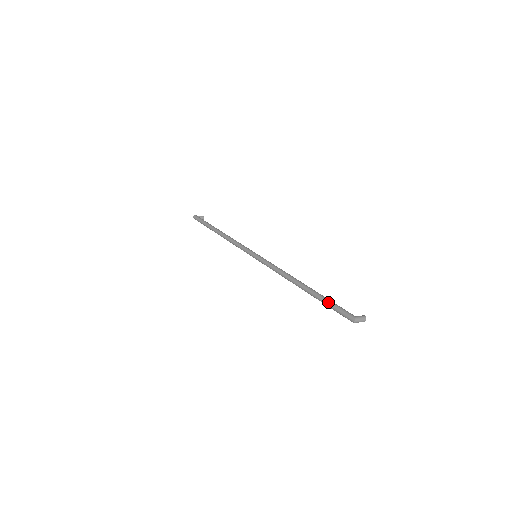
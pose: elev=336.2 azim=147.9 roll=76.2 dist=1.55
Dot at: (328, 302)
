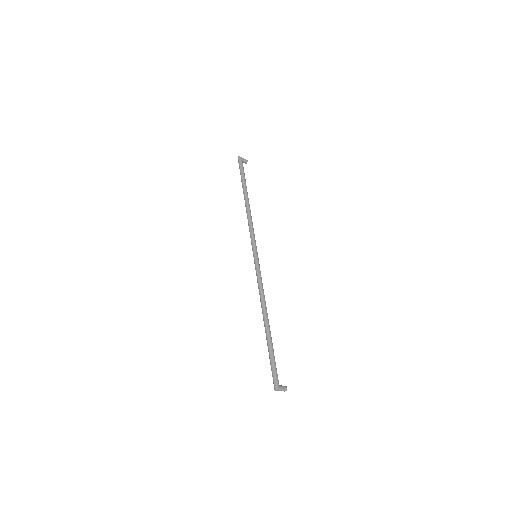
Dot at: (271, 357)
